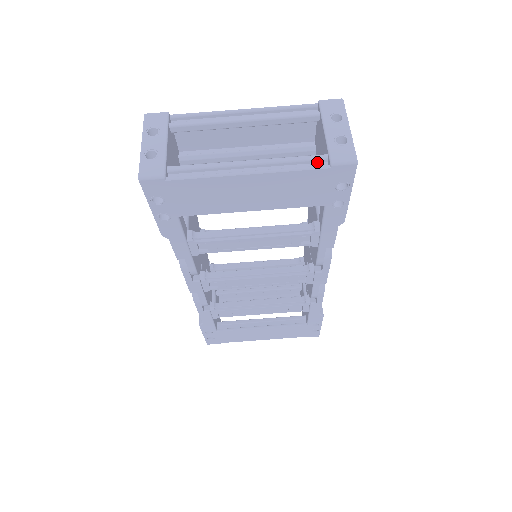
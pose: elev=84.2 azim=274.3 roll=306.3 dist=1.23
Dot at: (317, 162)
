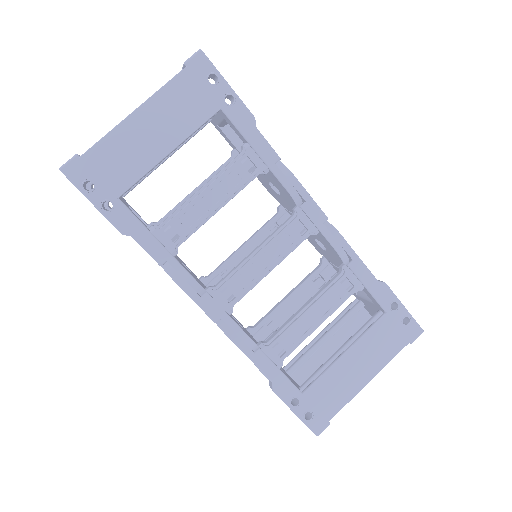
Dot at: occluded
